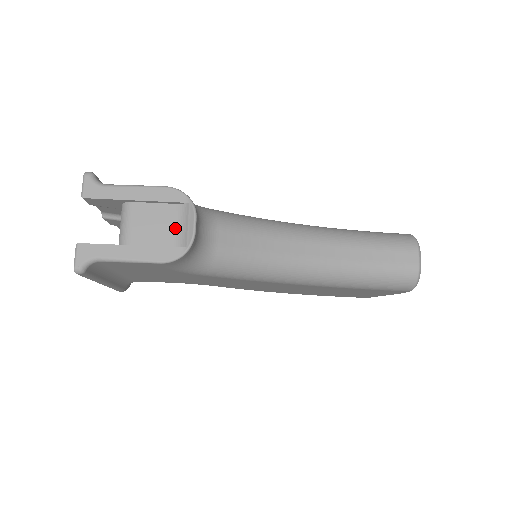
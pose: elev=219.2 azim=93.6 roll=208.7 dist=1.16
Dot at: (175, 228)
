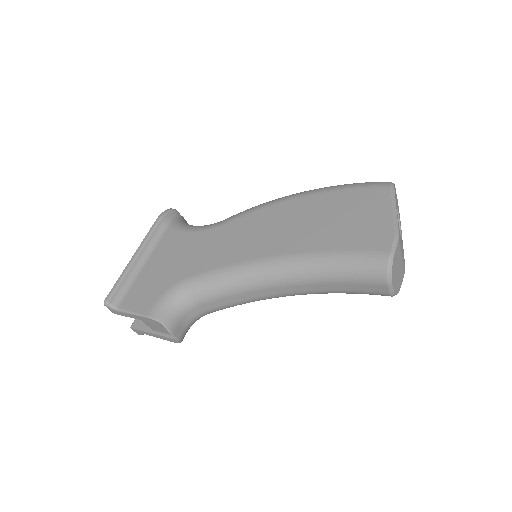
Dot at: occluded
